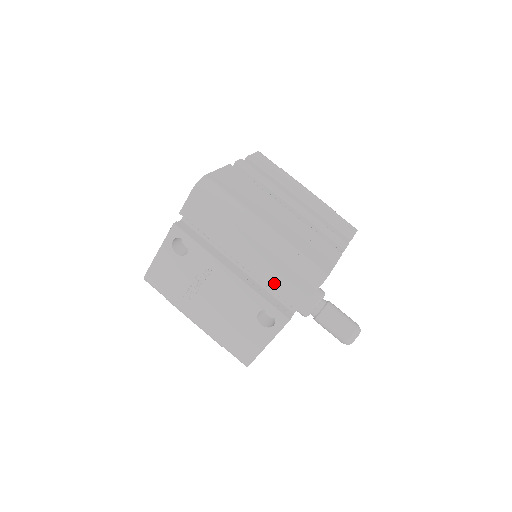
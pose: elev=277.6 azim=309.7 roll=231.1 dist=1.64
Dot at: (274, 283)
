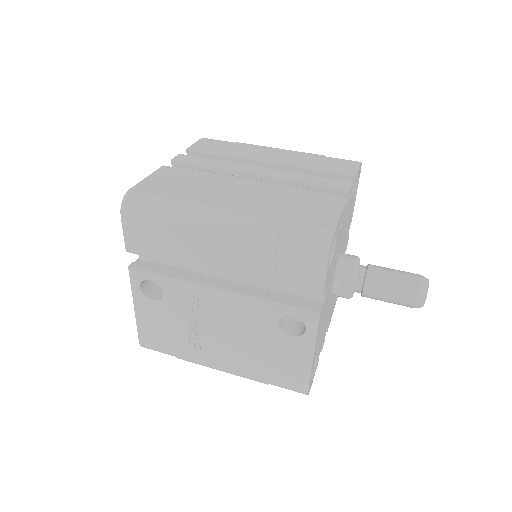
Dot at: (273, 277)
